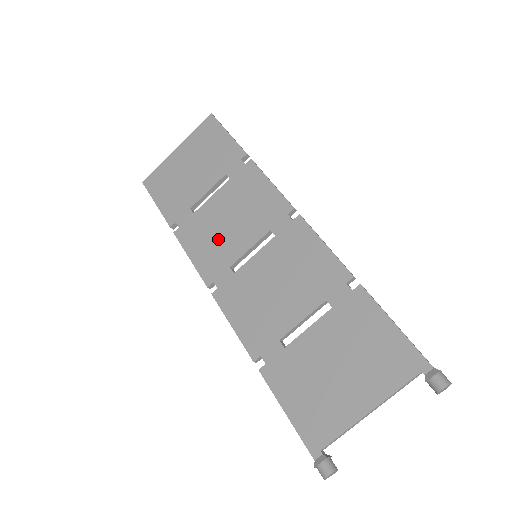
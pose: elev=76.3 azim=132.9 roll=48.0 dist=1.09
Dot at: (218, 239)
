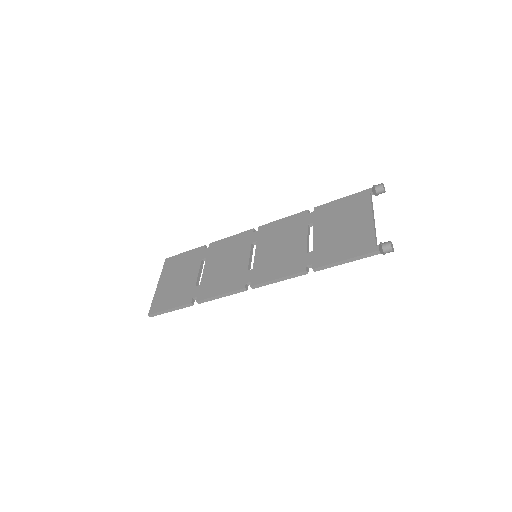
Dot at: (227, 273)
